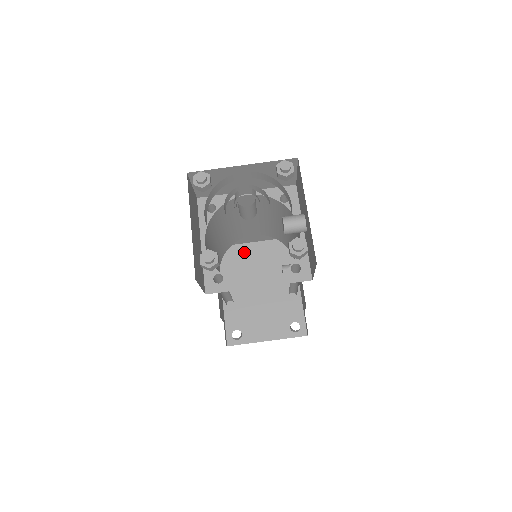
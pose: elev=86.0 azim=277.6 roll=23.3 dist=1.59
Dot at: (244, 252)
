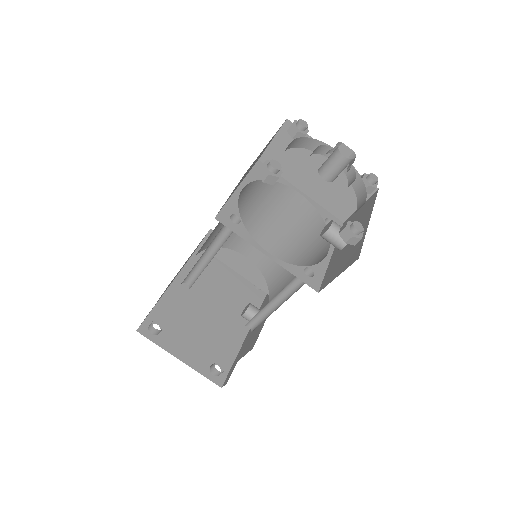
Dot at: (216, 273)
